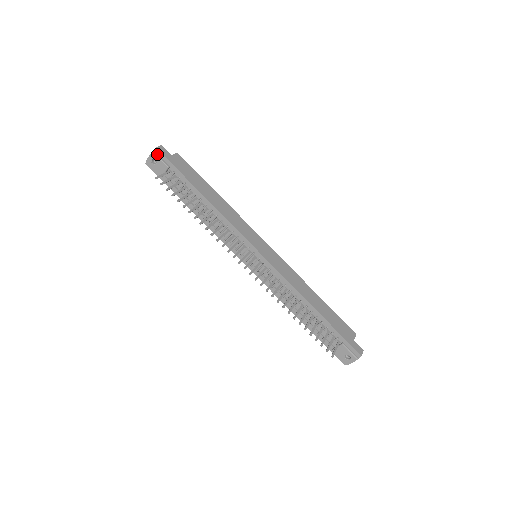
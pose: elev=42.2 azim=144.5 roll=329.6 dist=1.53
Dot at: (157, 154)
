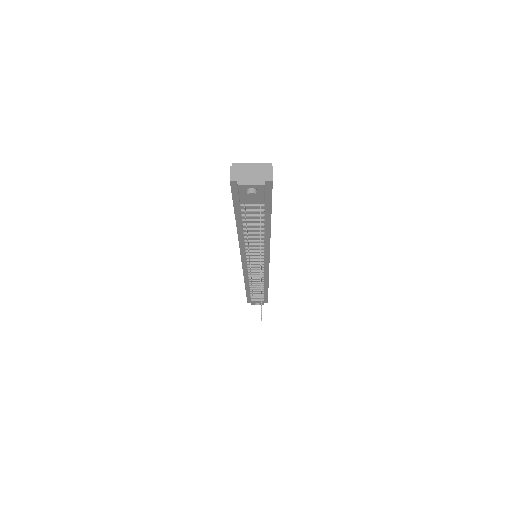
Dot at: (265, 186)
